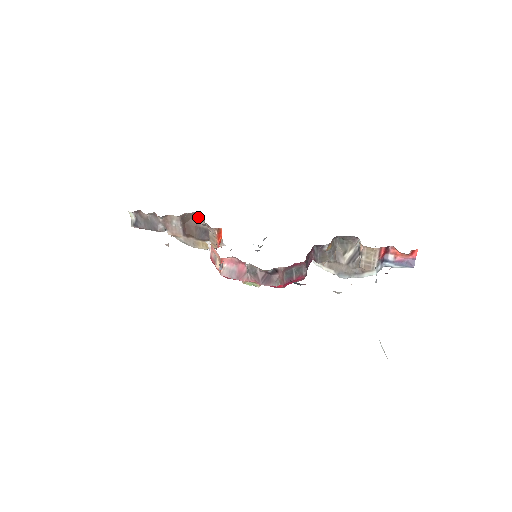
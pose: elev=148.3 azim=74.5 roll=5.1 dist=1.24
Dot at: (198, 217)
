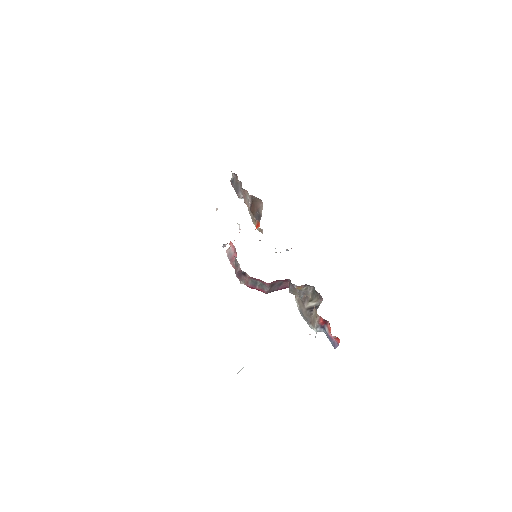
Dot at: (262, 204)
